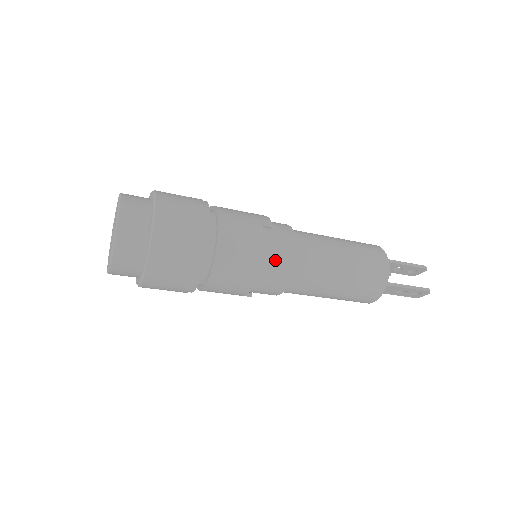
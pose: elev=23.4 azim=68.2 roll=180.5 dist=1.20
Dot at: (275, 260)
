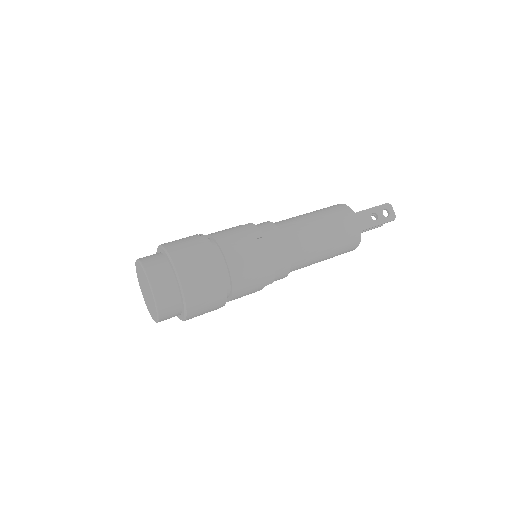
Dot at: occluded
